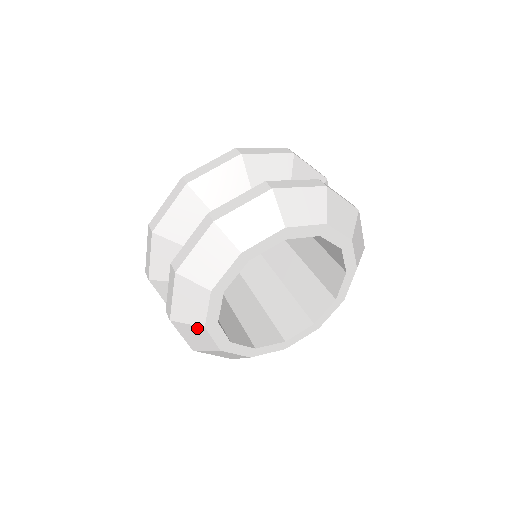
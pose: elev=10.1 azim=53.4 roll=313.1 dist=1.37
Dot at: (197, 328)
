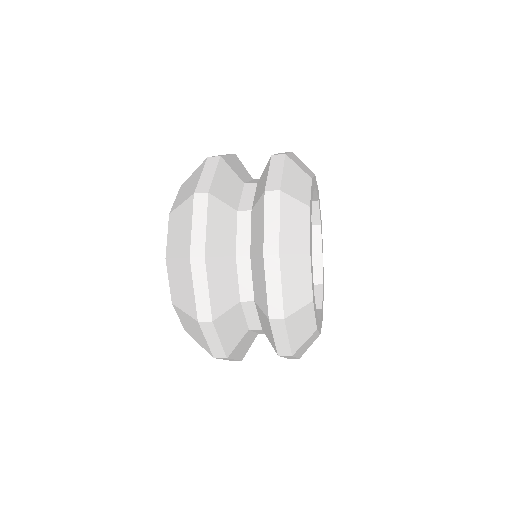
Dot at: (311, 337)
